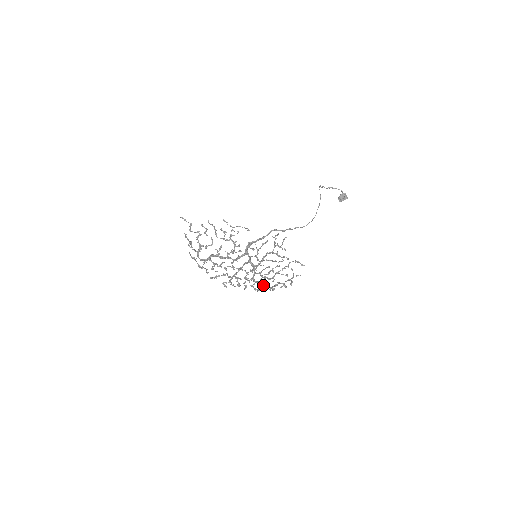
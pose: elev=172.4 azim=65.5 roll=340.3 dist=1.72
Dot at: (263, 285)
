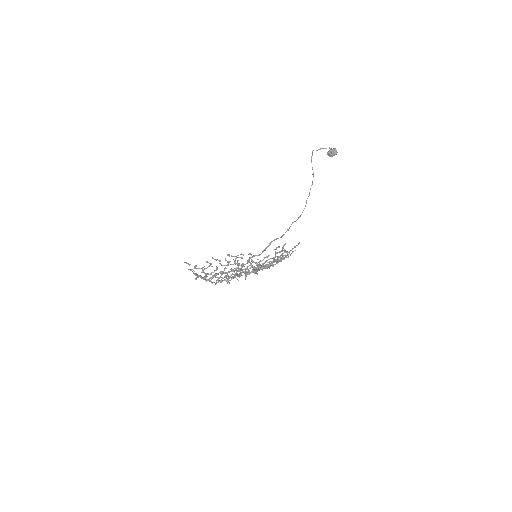
Dot at: (262, 269)
